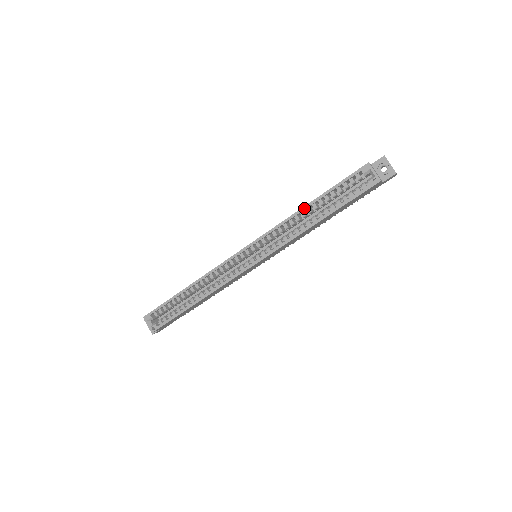
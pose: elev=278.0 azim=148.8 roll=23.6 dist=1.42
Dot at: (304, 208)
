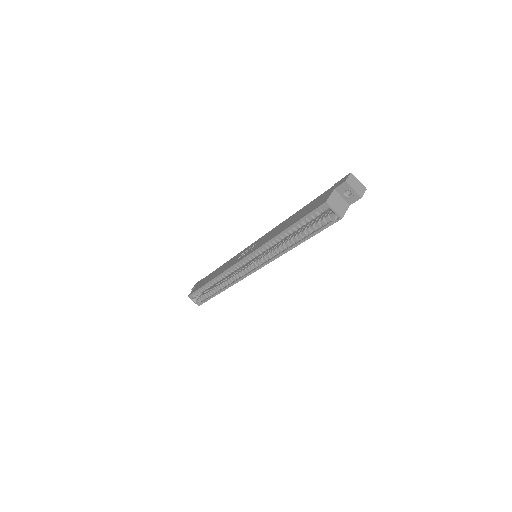
Dot at: (279, 235)
